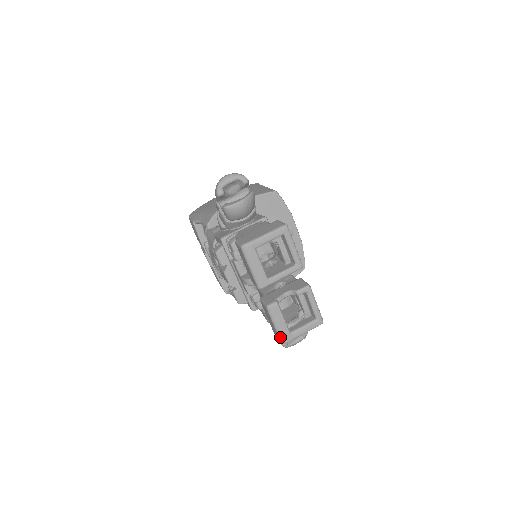
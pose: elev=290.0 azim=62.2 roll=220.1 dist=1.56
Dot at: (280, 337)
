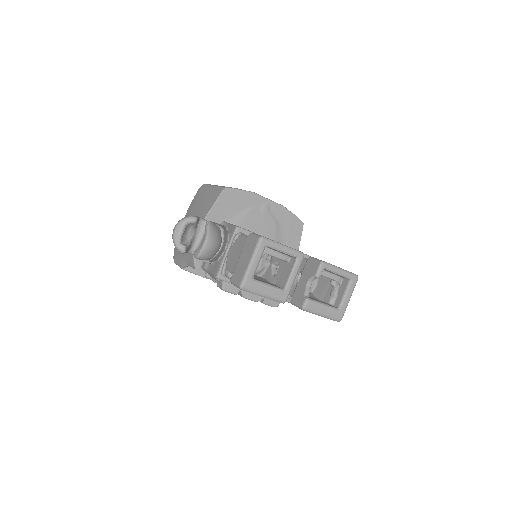
Dot at: (333, 319)
